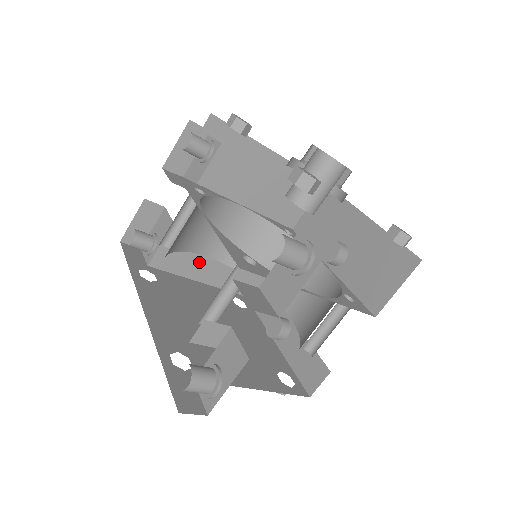
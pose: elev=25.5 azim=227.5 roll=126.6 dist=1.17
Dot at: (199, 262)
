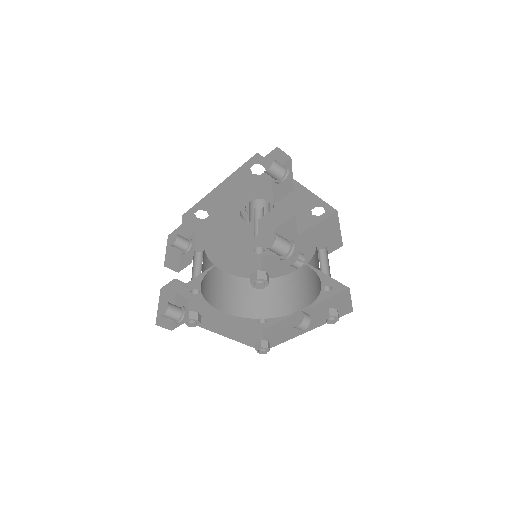
Dot at: (218, 319)
